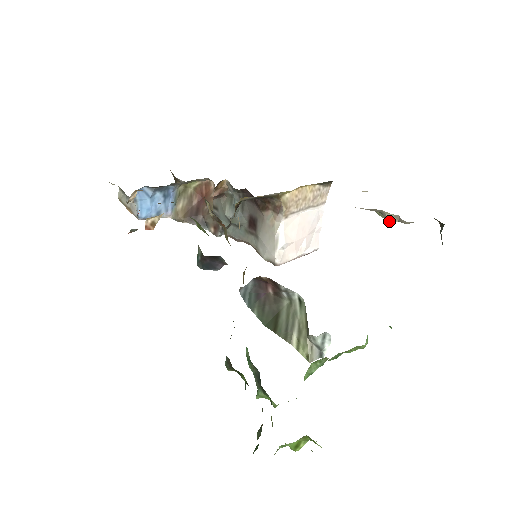
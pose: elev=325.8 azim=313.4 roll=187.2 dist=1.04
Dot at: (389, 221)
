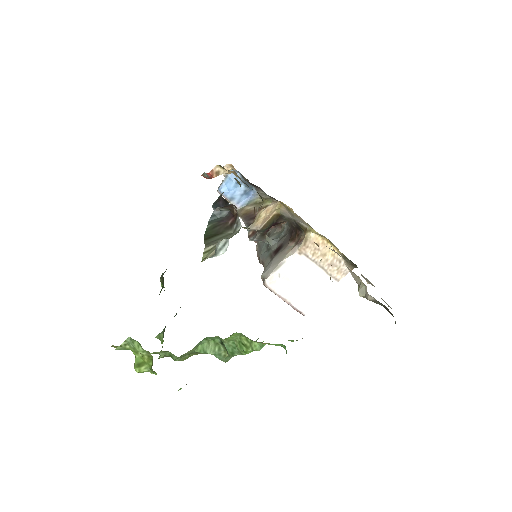
Dot at: (359, 292)
